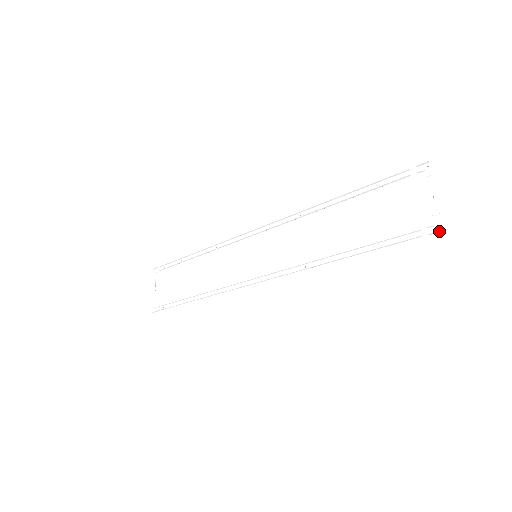
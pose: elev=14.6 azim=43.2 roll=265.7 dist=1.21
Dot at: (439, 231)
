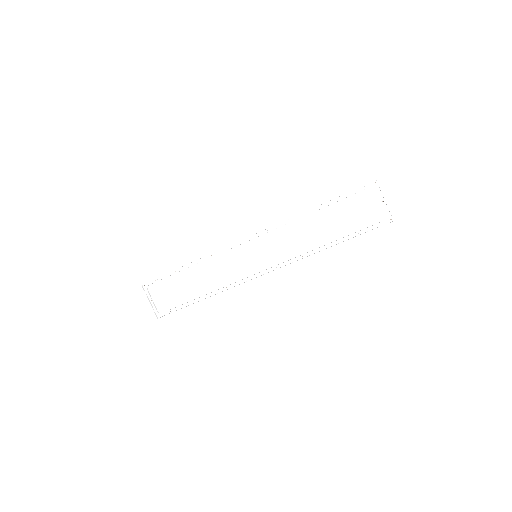
Dot at: occluded
